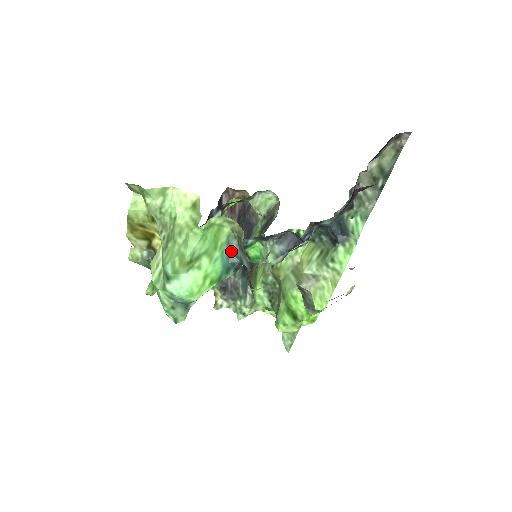
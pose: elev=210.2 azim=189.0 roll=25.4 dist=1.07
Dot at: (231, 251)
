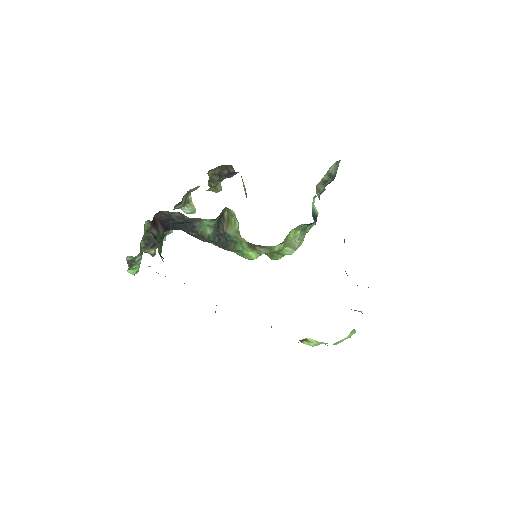
Dot at: occluded
